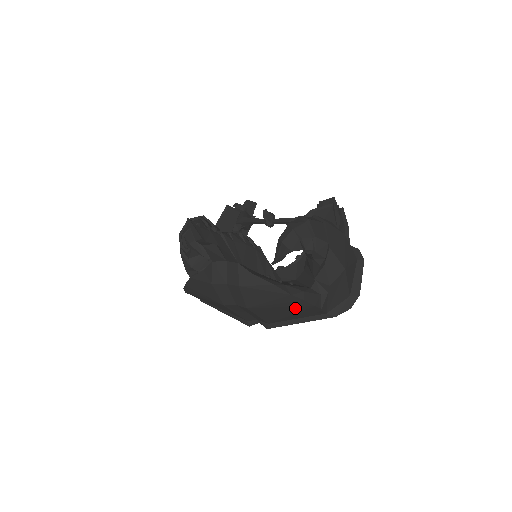
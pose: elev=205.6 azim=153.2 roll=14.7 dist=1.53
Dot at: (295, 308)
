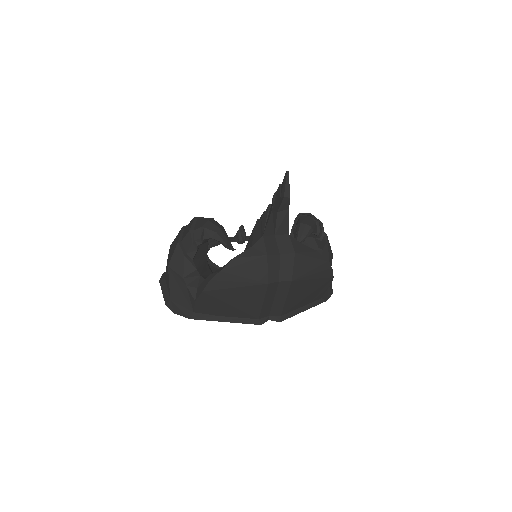
Dot at: (320, 281)
